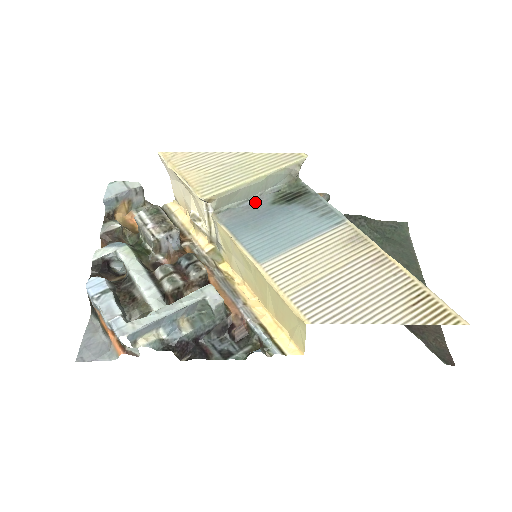
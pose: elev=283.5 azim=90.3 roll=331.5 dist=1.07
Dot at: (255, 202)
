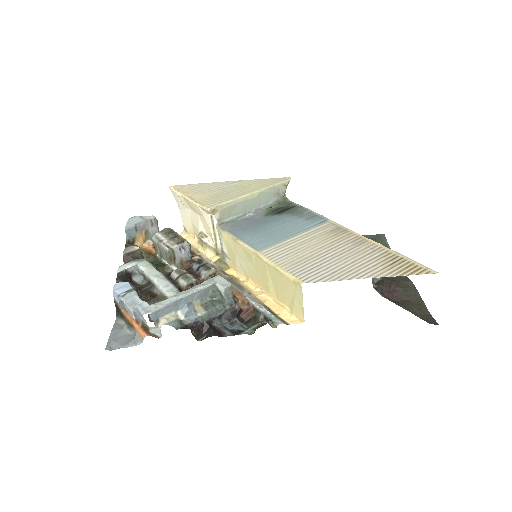
Dot at: (251, 216)
